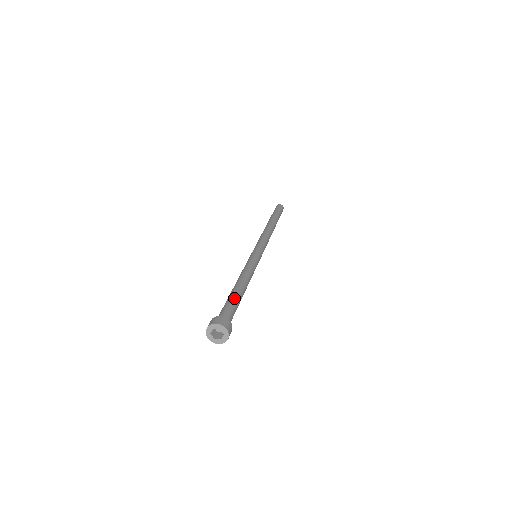
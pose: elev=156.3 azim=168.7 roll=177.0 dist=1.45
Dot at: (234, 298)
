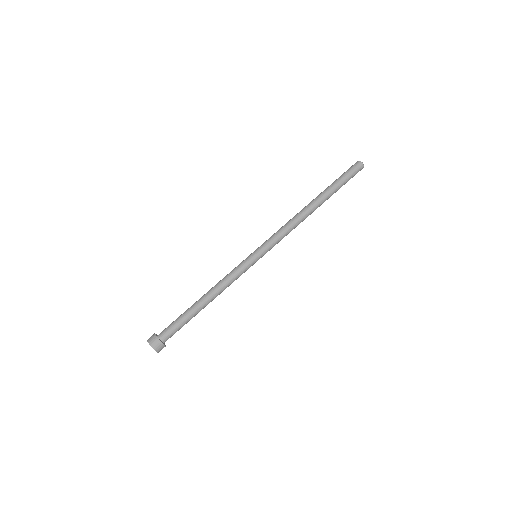
Dot at: (187, 318)
